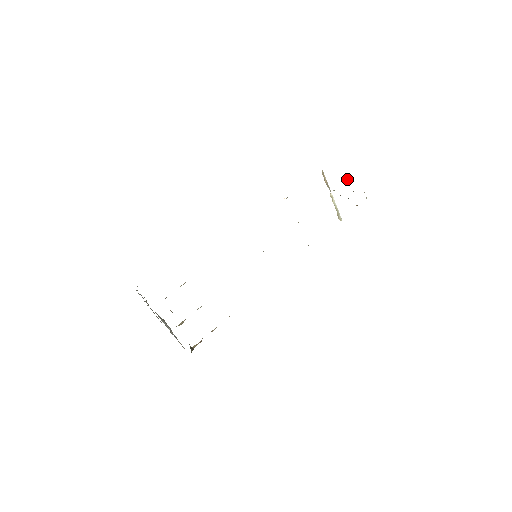
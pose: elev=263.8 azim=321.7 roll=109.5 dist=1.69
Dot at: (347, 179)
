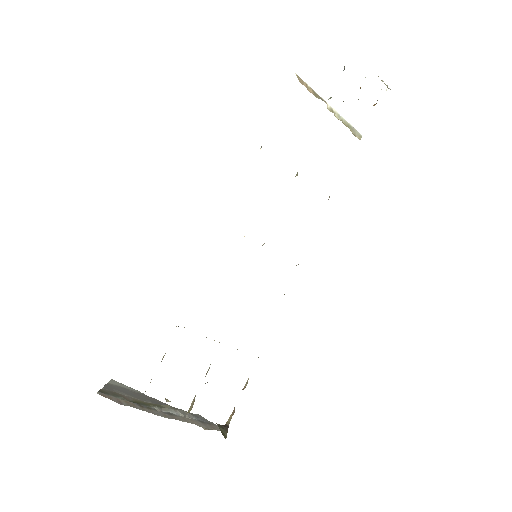
Dot at: occluded
